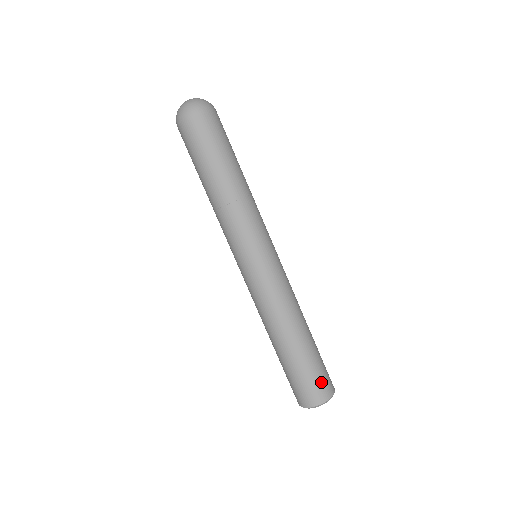
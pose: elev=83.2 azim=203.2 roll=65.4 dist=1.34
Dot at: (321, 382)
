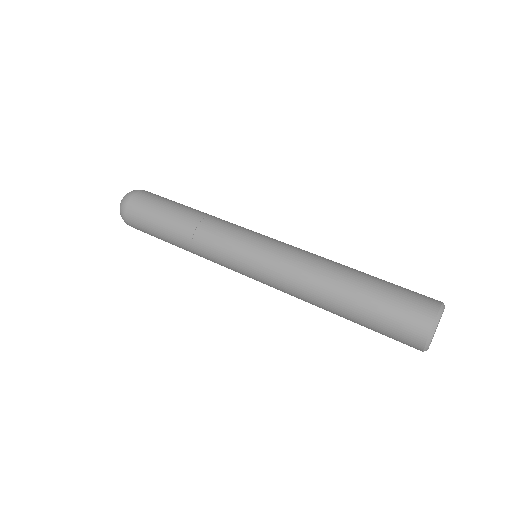
Dot at: occluded
